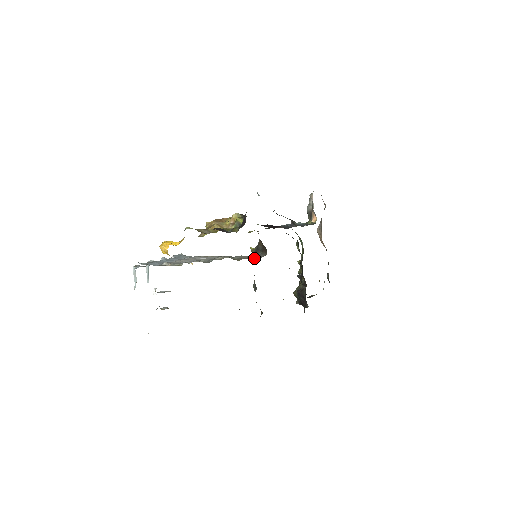
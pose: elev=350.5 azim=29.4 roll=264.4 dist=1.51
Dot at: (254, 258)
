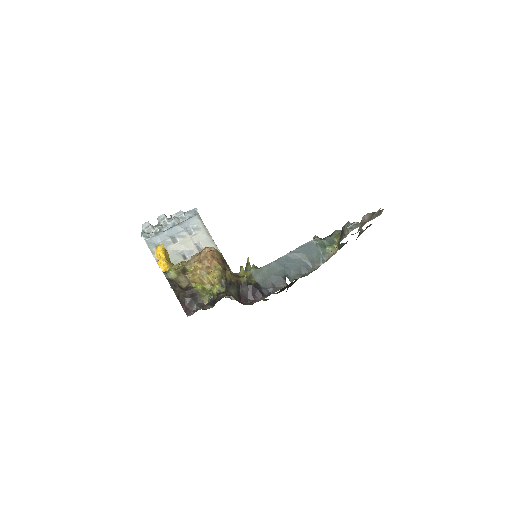
Dot at: occluded
